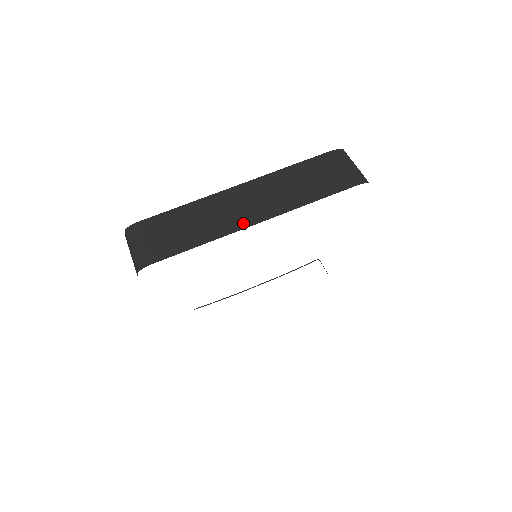
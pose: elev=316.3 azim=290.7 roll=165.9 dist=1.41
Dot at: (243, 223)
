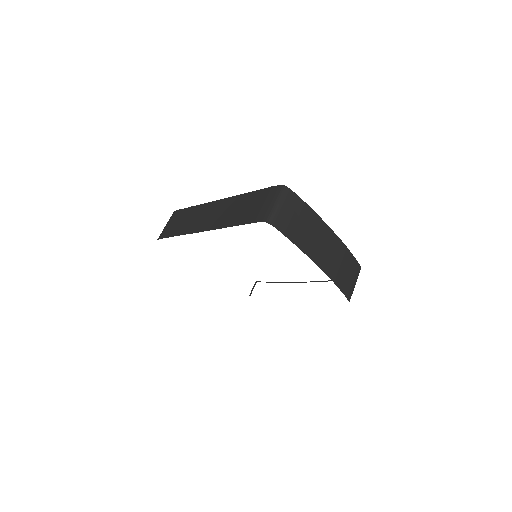
Dot at: (198, 229)
